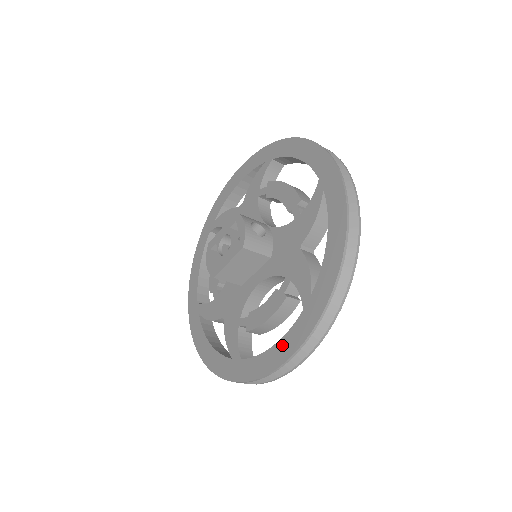
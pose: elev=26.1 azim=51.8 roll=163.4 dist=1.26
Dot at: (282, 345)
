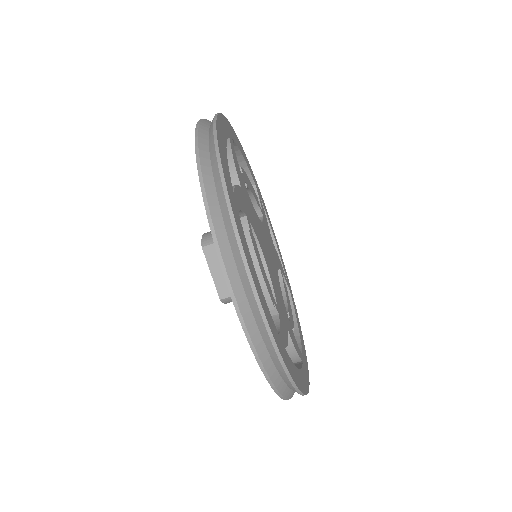
Dot at: occluded
